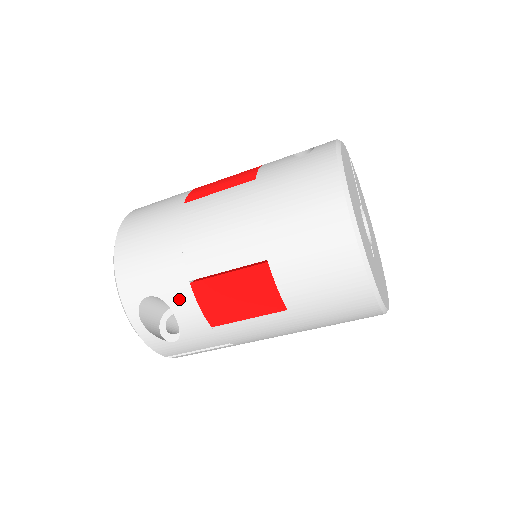
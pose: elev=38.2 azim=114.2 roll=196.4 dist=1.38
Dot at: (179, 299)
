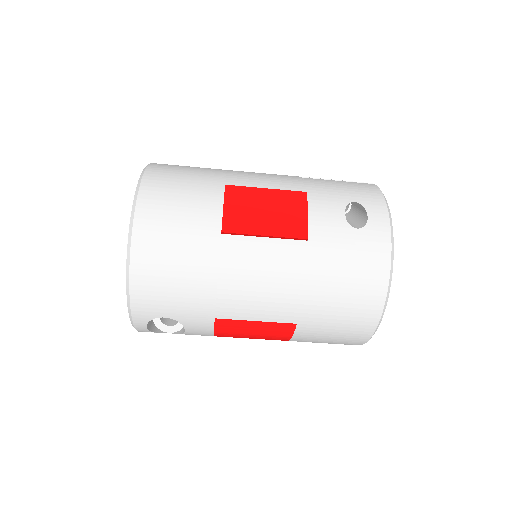
Dot at: (197, 325)
